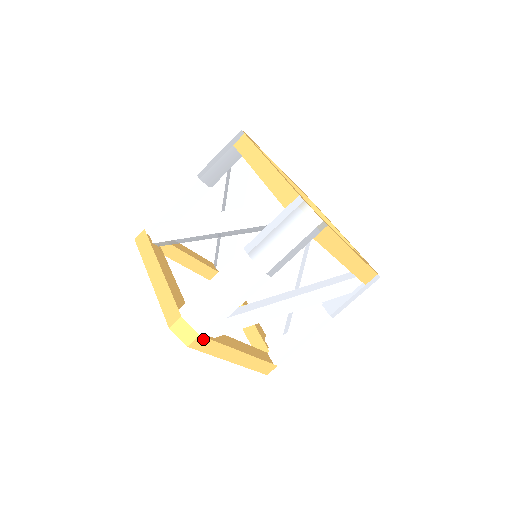
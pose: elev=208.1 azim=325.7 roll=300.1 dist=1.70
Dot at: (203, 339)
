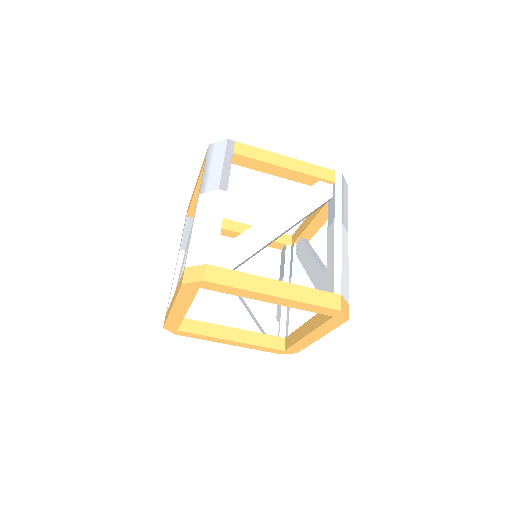
Dot at: (214, 269)
